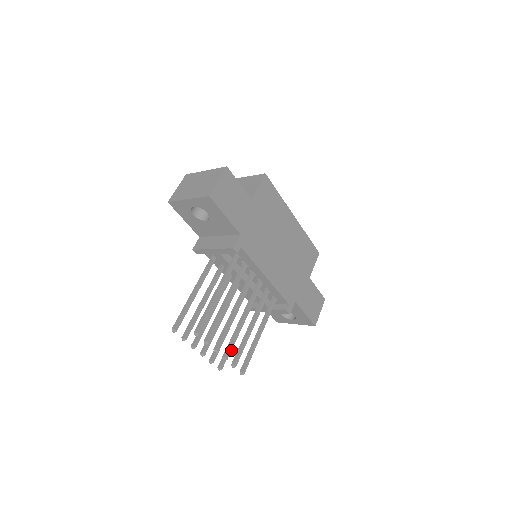
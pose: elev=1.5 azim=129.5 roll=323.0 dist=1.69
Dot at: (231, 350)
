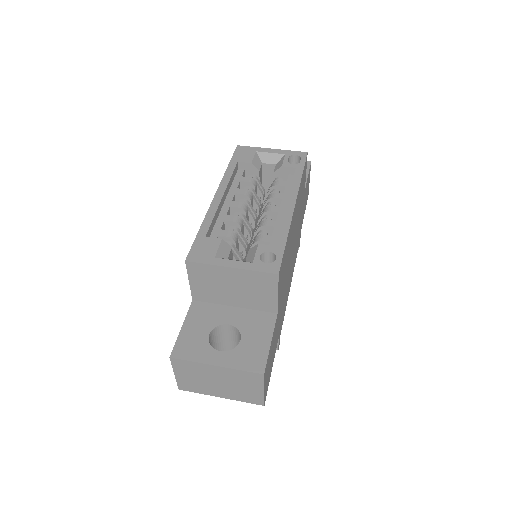
Dot at: occluded
